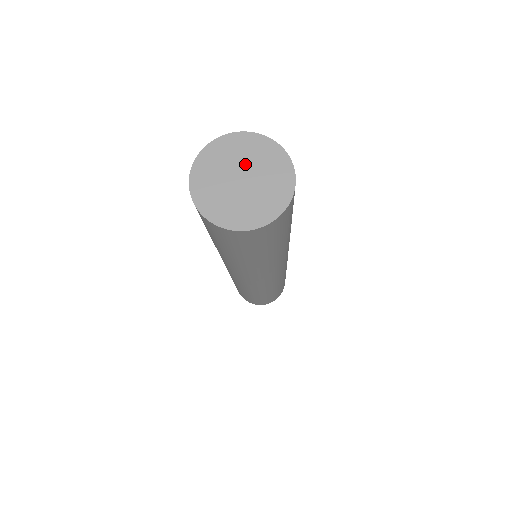
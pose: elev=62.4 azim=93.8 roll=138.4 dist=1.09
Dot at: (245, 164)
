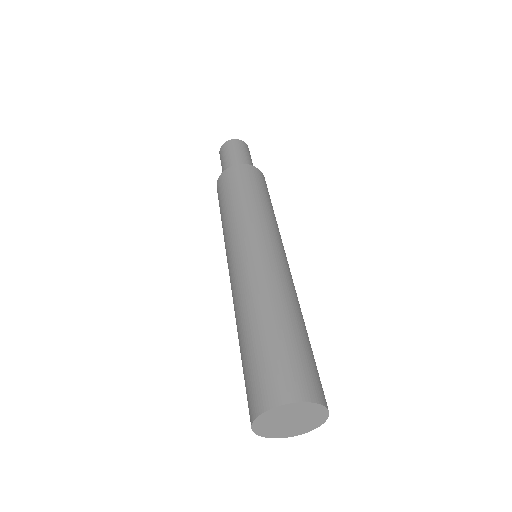
Dot at: (286, 417)
